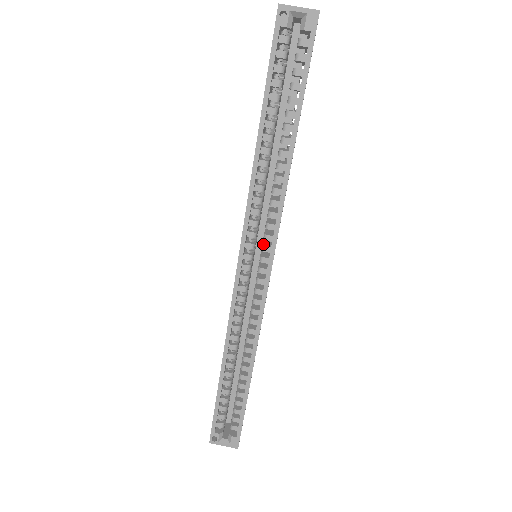
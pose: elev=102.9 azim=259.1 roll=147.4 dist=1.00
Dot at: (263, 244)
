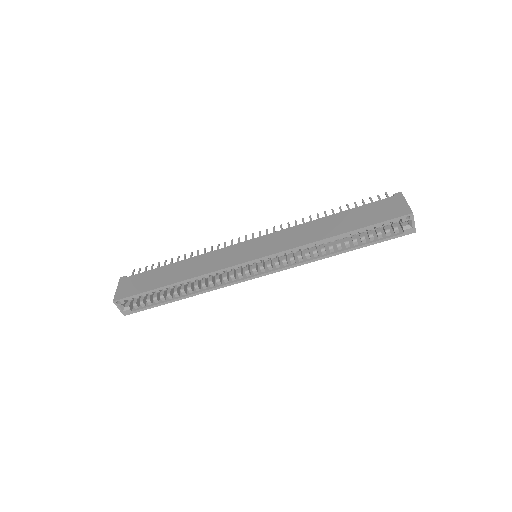
Dot at: (271, 263)
